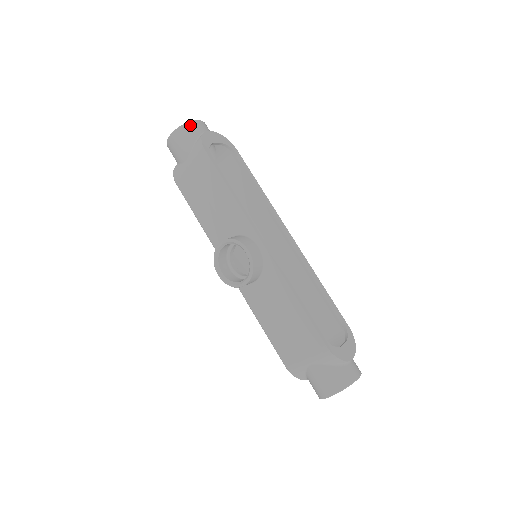
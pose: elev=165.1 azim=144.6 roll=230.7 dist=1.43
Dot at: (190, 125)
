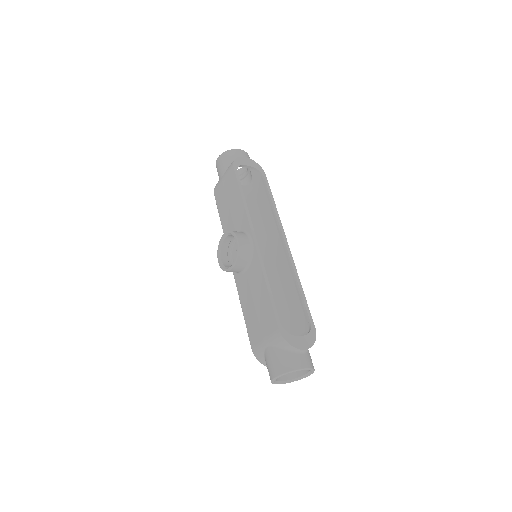
Dot at: (232, 151)
